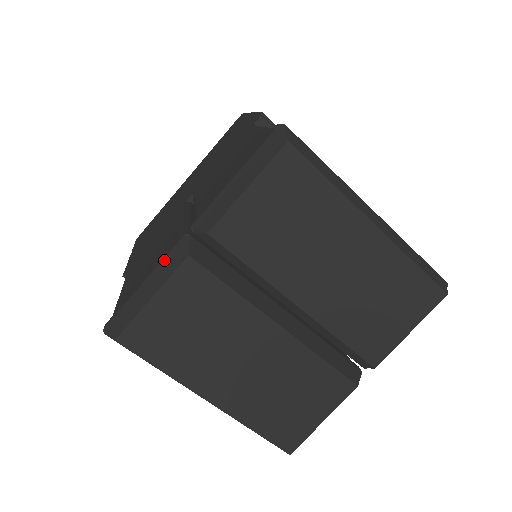
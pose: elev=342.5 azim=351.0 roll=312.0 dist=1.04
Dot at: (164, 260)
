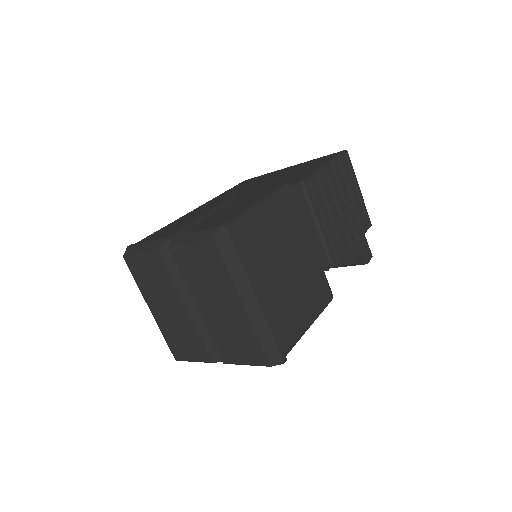
Dot at: (156, 241)
